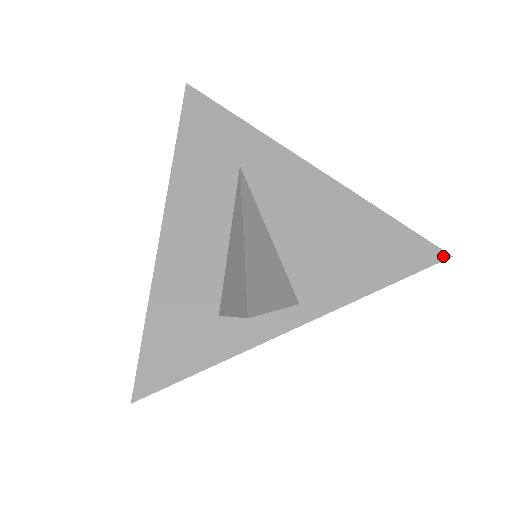
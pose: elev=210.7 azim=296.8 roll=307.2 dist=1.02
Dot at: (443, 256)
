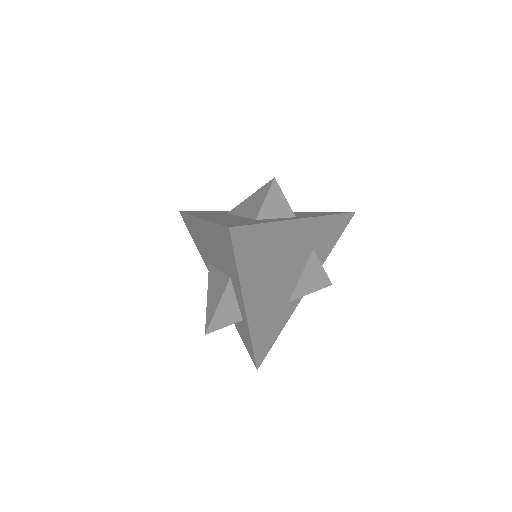
Dot at: (351, 212)
